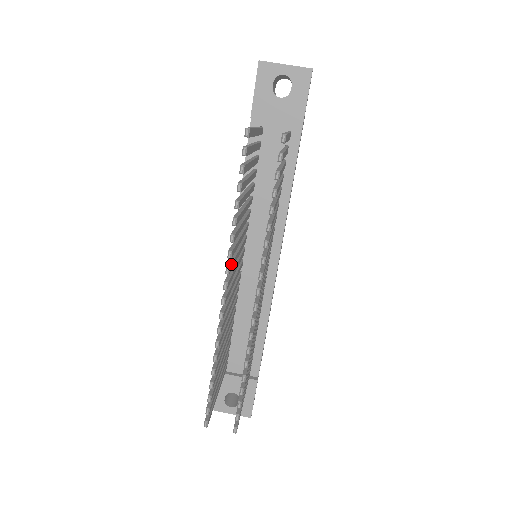
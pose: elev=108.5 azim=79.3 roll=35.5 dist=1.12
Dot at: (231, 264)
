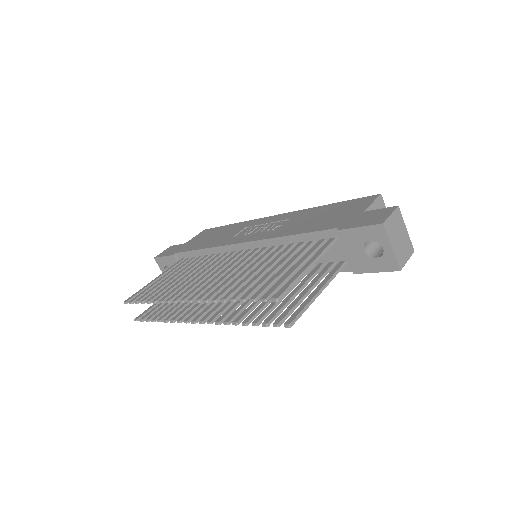
Dot at: occluded
